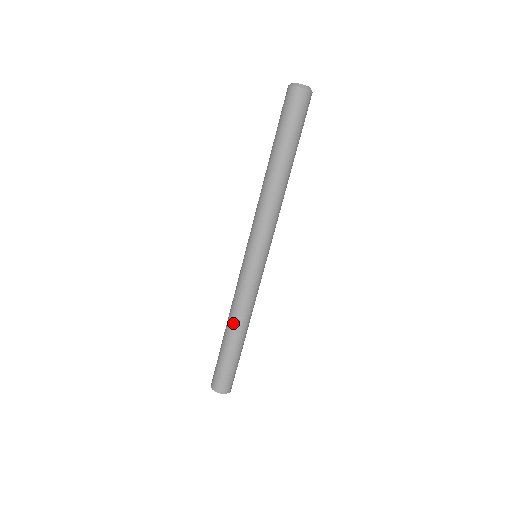
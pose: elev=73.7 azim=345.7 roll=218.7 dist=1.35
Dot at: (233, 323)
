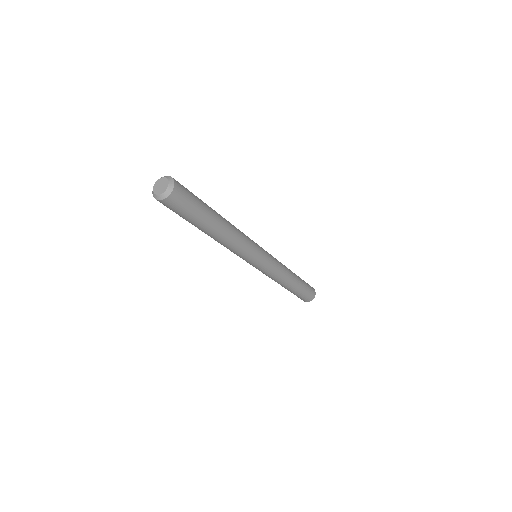
Dot at: occluded
